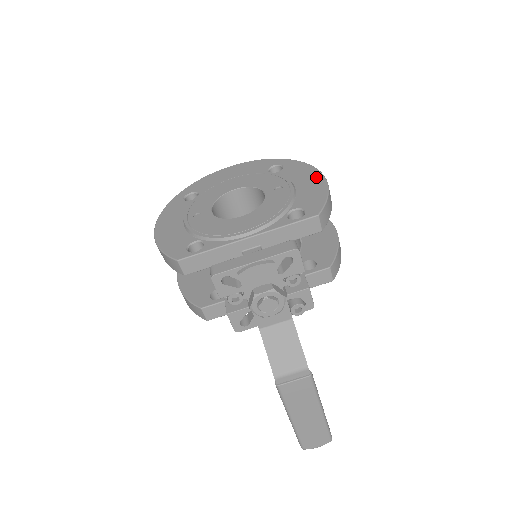
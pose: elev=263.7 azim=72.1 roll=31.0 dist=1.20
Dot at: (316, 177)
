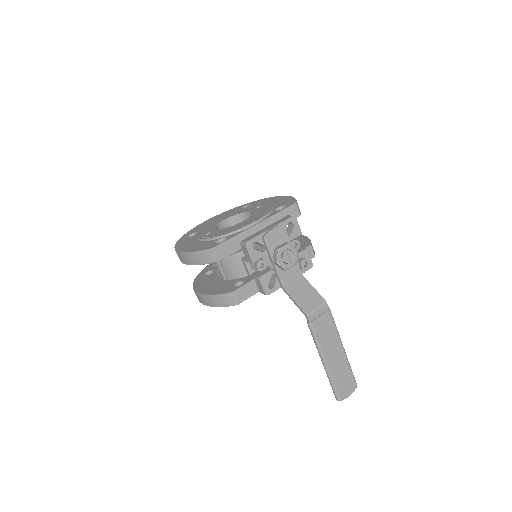
Dot at: (279, 197)
